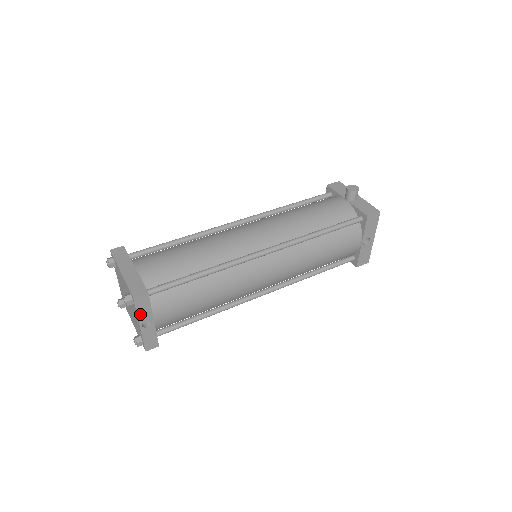
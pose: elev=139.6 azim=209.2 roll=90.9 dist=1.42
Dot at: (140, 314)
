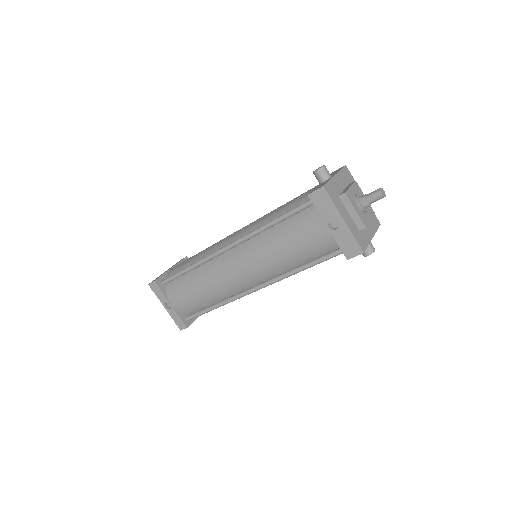
Dot at: (160, 298)
